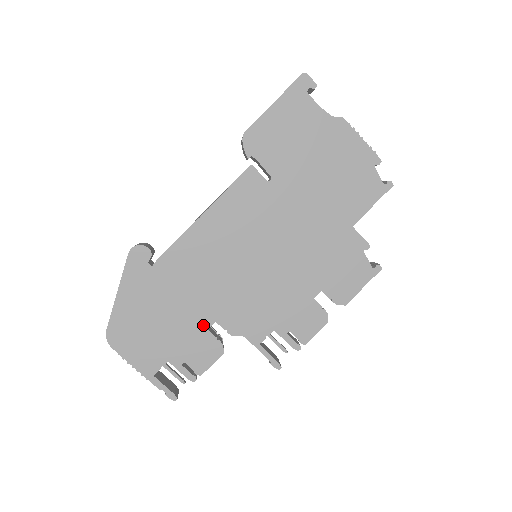
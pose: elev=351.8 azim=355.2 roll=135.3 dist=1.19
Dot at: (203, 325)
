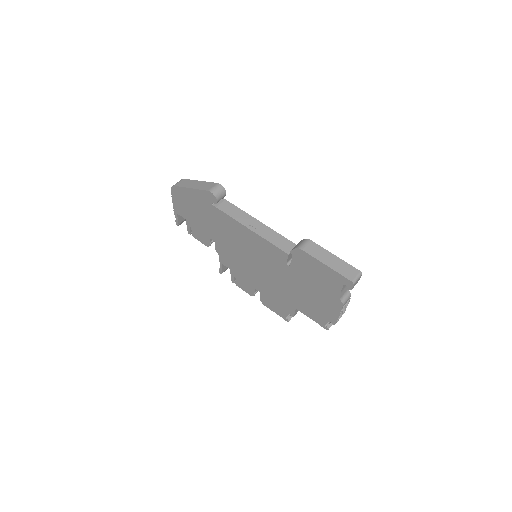
Dot at: (210, 235)
